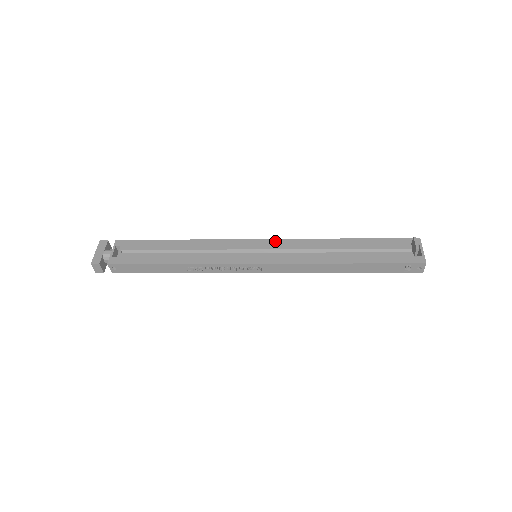
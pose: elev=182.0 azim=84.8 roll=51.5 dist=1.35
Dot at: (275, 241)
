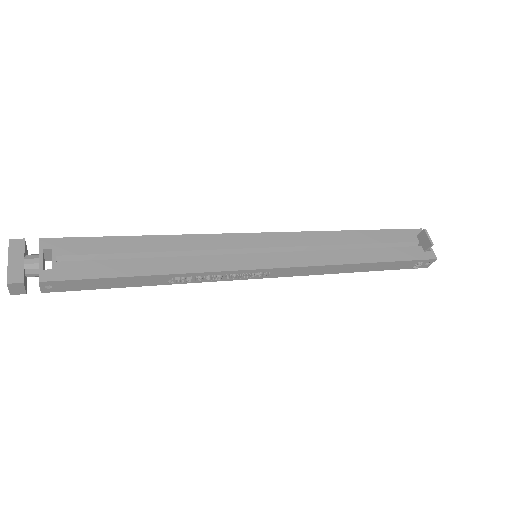
Dot at: (277, 235)
